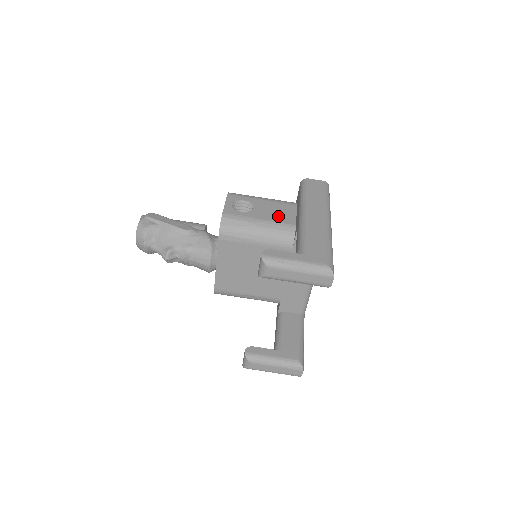
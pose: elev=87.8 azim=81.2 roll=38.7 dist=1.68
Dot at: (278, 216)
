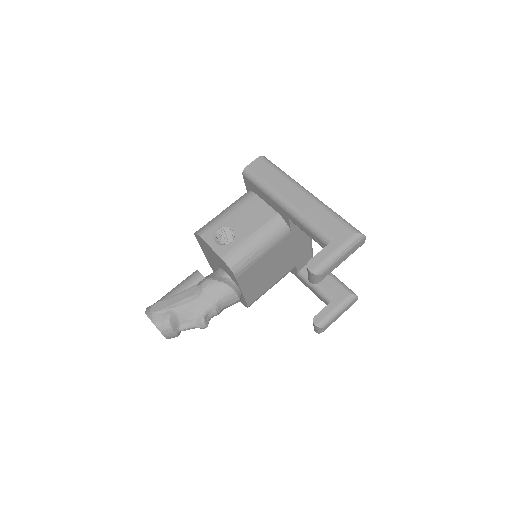
Dot at: (258, 218)
